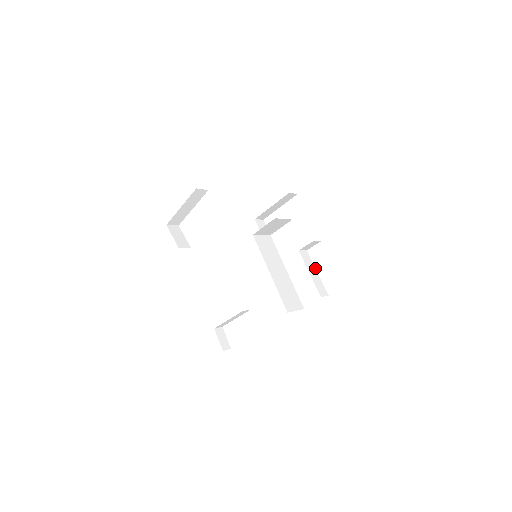
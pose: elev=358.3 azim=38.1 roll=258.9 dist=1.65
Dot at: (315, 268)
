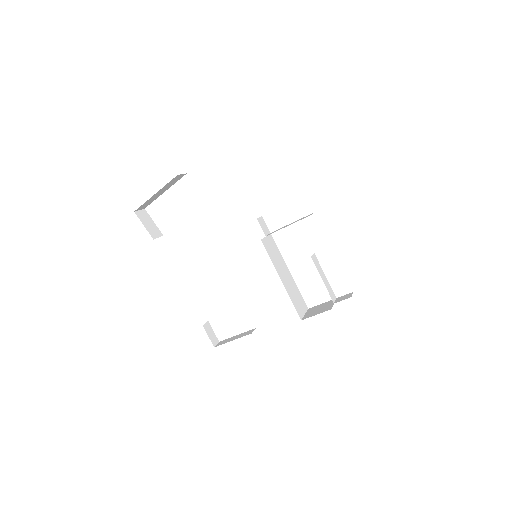
Dot at: occluded
